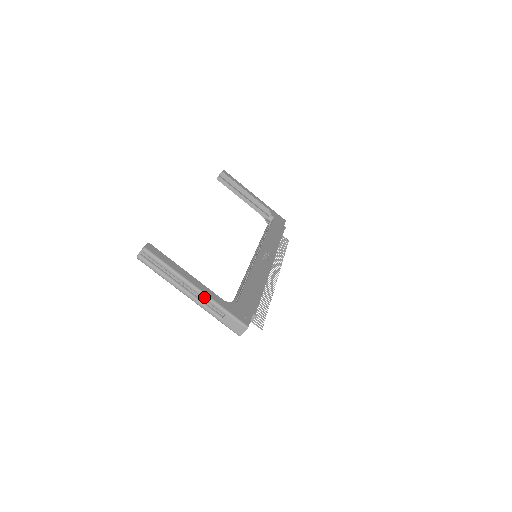
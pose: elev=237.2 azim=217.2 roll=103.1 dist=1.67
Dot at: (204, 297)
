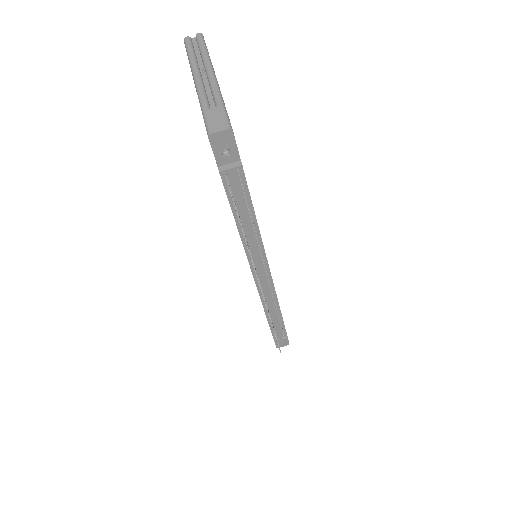
Dot at: (214, 83)
